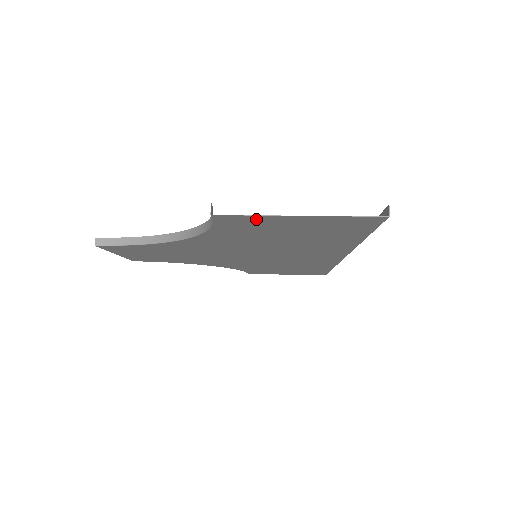
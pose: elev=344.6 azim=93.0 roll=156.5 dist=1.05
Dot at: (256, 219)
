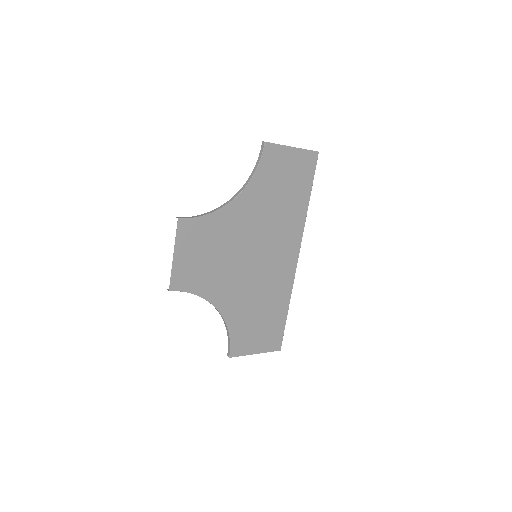
Dot at: (278, 151)
